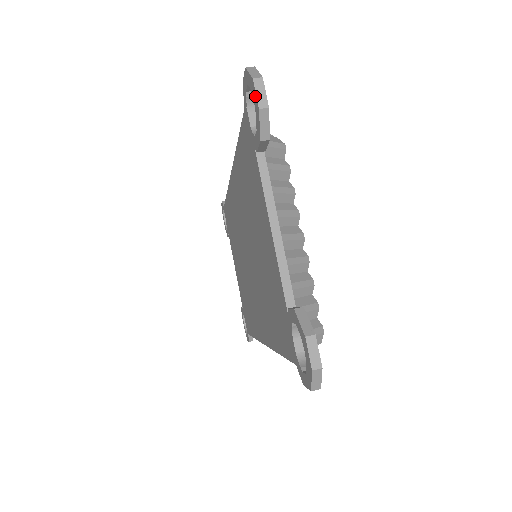
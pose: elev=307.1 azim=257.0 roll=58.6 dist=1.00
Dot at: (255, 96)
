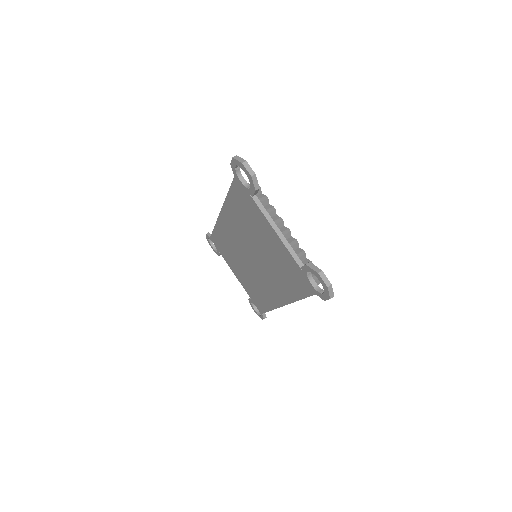
Dot at: (246, 171)
